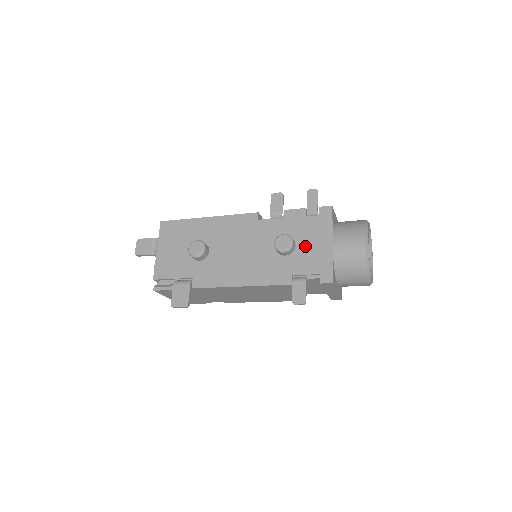
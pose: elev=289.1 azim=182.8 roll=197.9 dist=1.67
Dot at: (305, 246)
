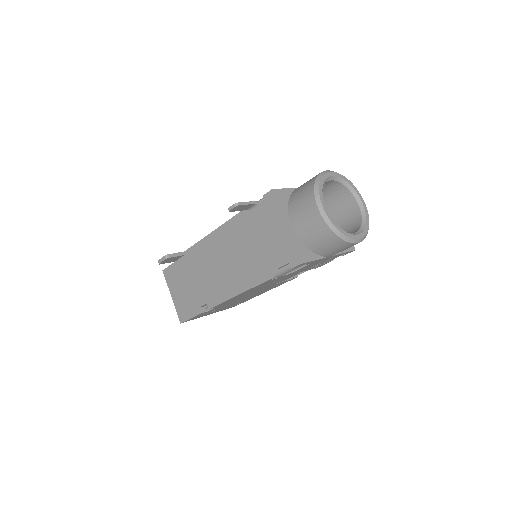
Dot at: occluded
